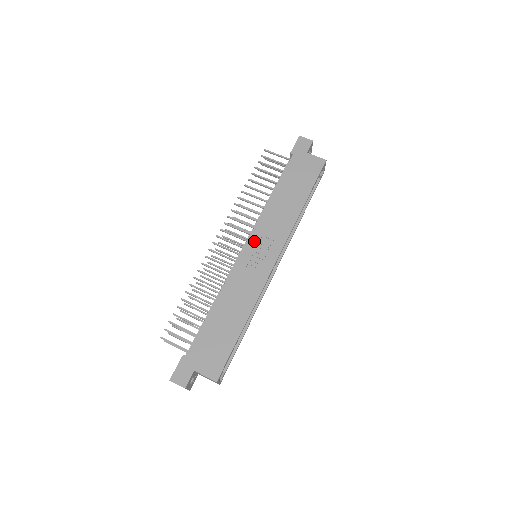
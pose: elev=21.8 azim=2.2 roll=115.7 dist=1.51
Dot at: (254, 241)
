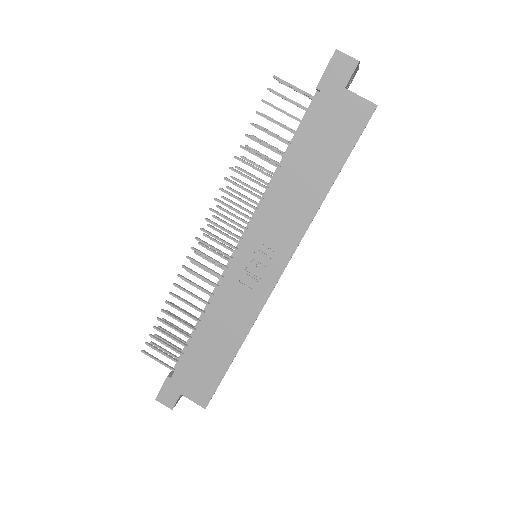
Dot at: (251, 244)
